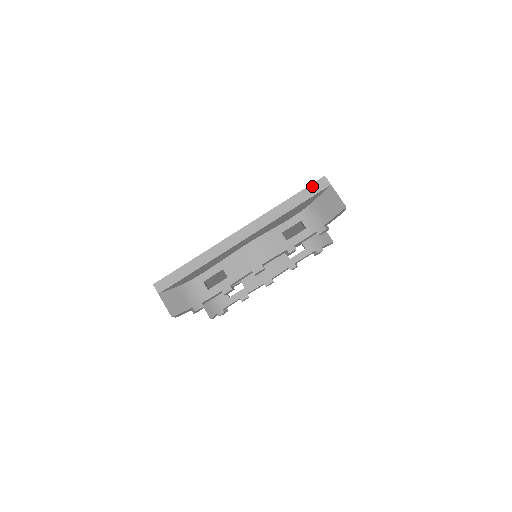
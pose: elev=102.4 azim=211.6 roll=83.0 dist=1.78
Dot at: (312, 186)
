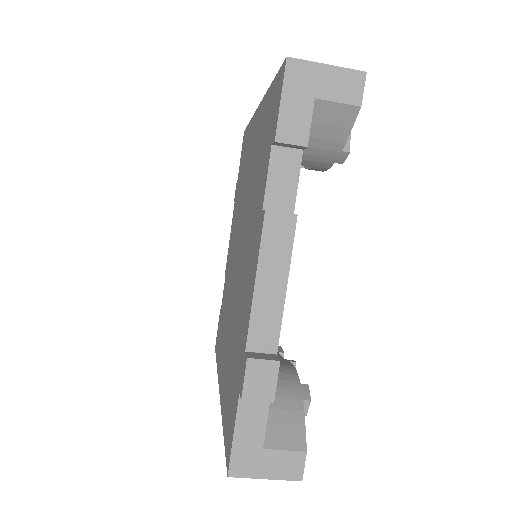
Dot at: occluded
